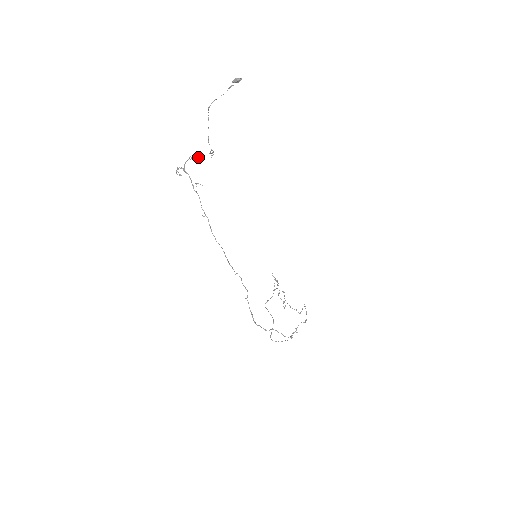
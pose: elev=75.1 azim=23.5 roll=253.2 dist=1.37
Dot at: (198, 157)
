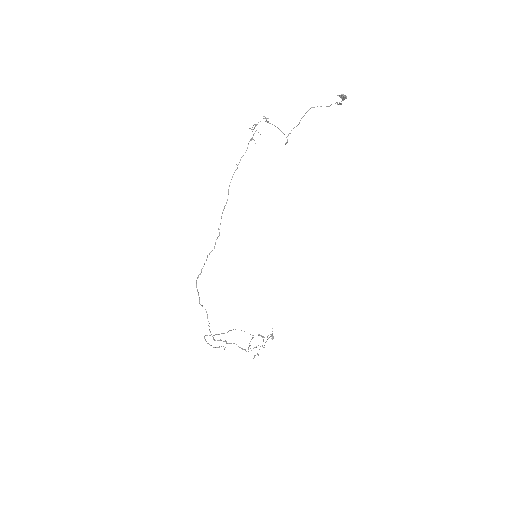
Dot at: (270, 123)
